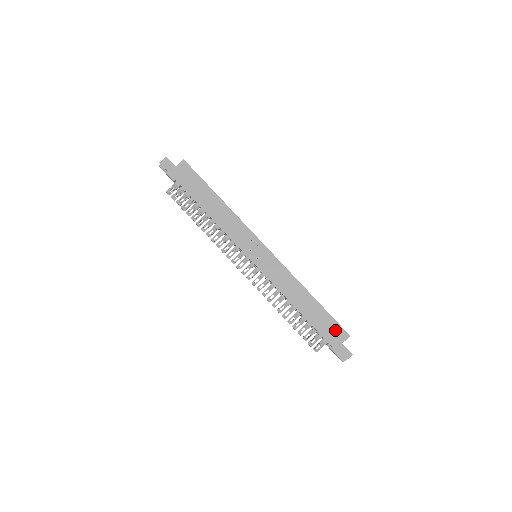
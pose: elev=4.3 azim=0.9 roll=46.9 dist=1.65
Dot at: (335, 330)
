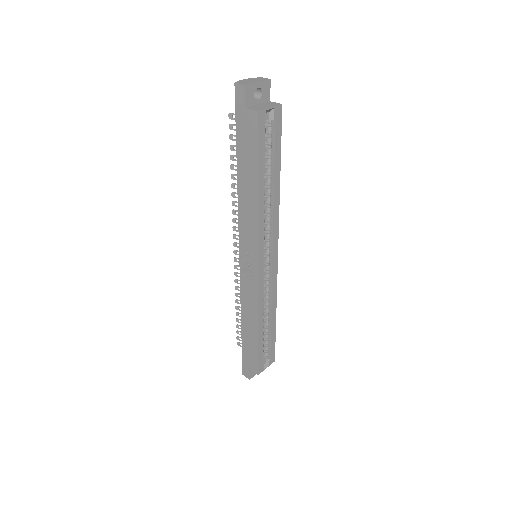
Dot at: (252, 361)
